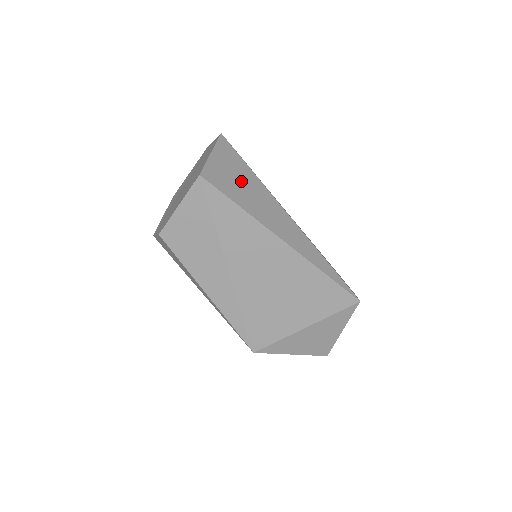
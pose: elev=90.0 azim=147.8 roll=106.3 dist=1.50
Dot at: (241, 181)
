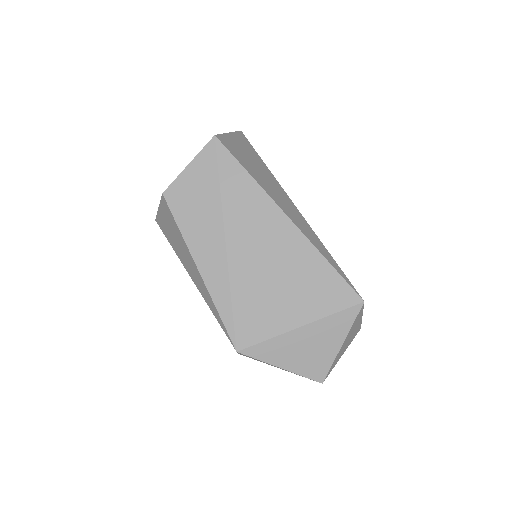
Dot at: (253, 162)
